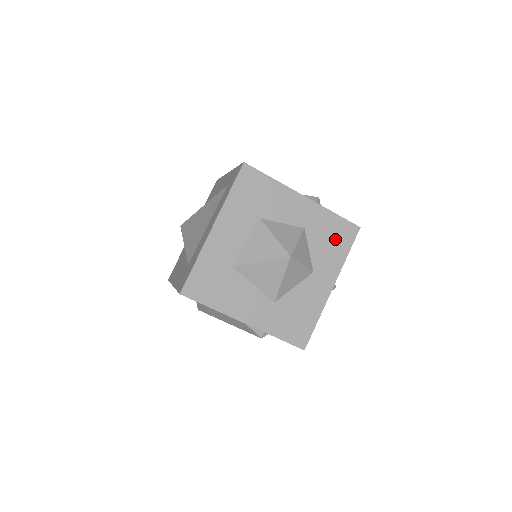
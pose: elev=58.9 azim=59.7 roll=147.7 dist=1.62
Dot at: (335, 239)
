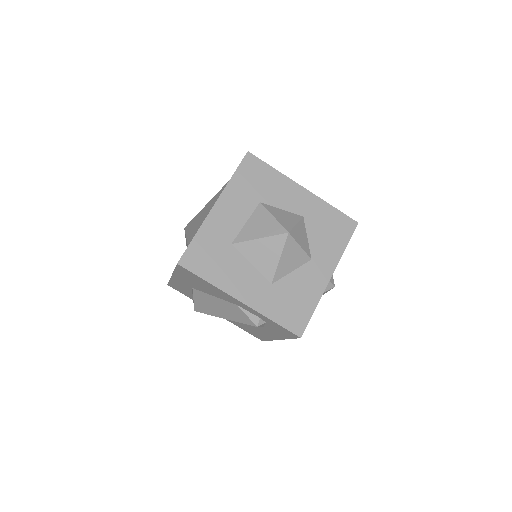
Dot at: (333, 231)
